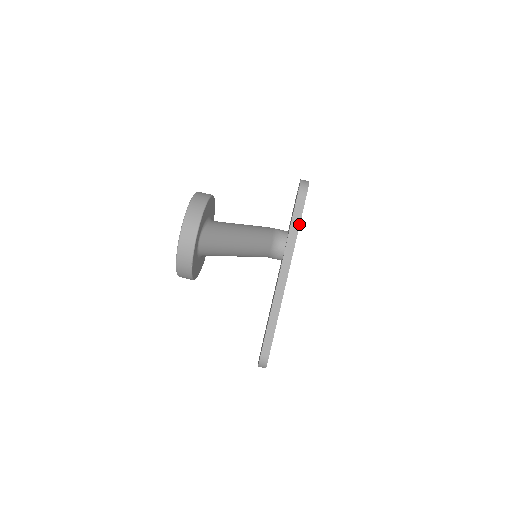
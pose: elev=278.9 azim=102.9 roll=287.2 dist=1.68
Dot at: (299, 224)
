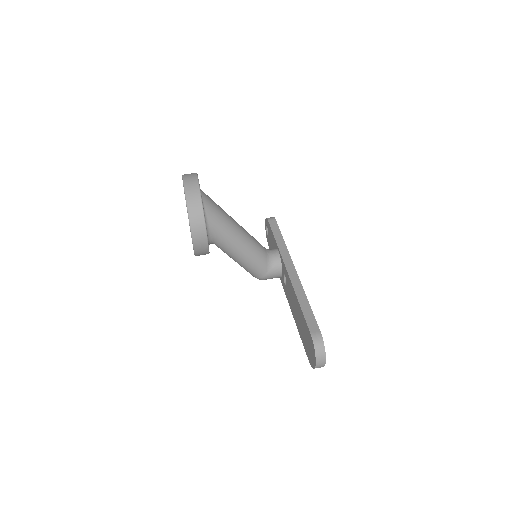
Dot at: (280, 233)
